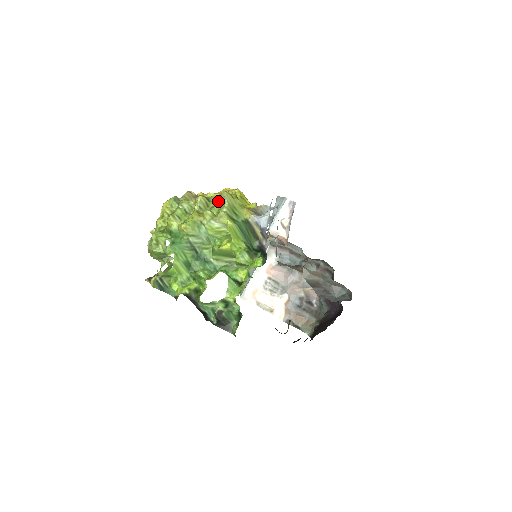
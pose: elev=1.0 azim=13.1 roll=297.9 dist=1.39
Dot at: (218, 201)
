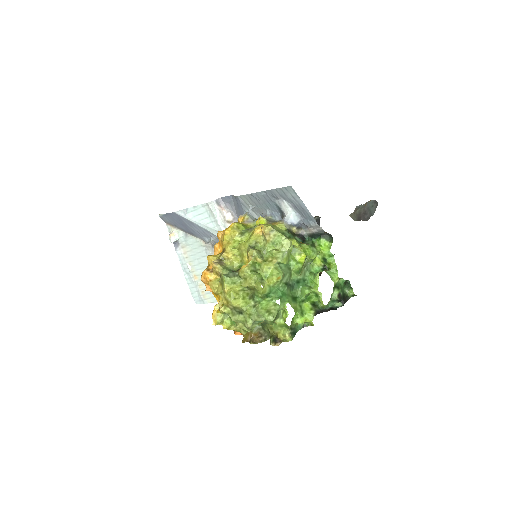
Dot at: (267, 239)
